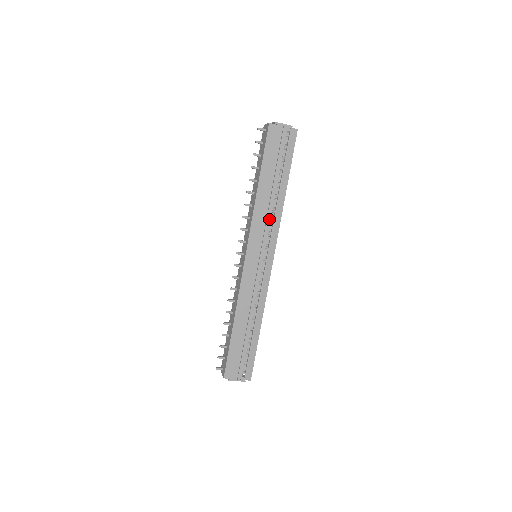
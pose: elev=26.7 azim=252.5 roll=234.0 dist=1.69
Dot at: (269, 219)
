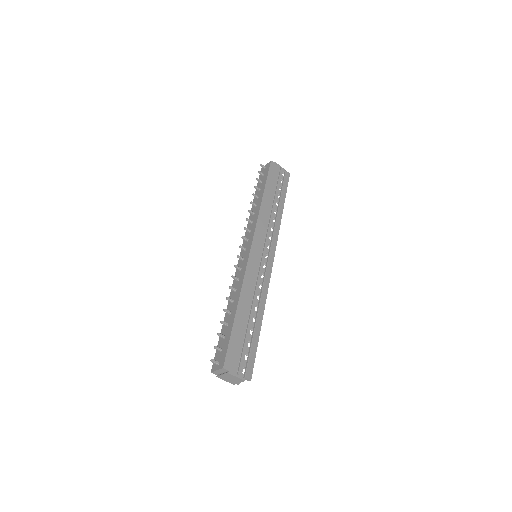
Dot at: (270, 225)
